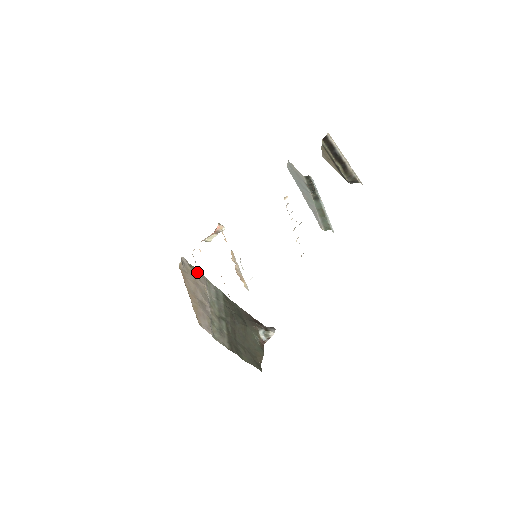
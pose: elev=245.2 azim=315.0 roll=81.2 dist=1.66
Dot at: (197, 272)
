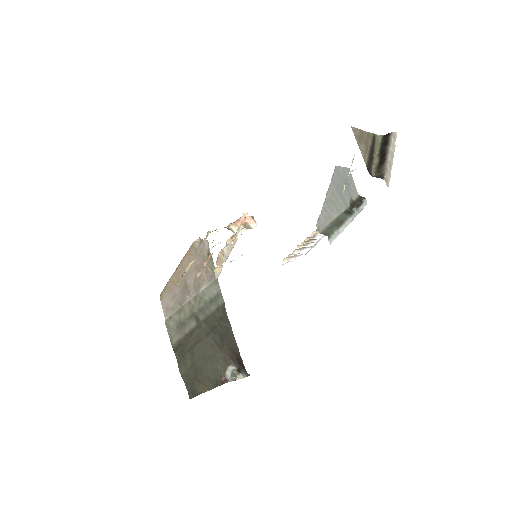
Dot at: (211, 264)
